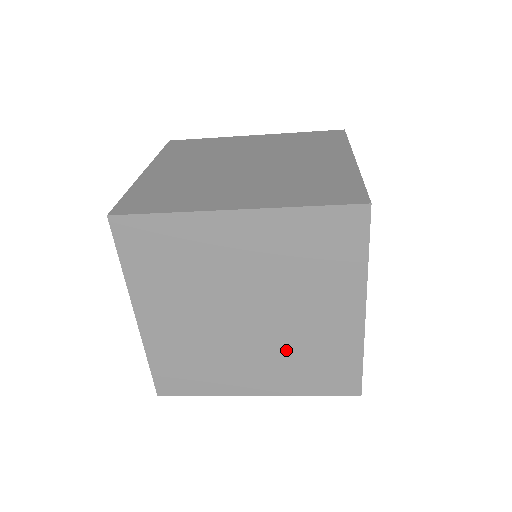
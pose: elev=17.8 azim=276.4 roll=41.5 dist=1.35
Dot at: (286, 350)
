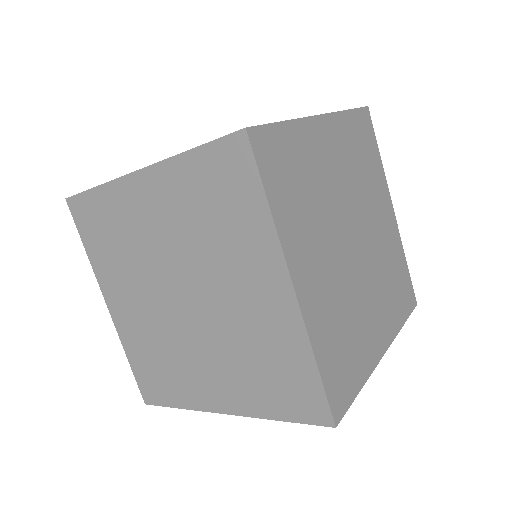
Dot at: (231, 347)
